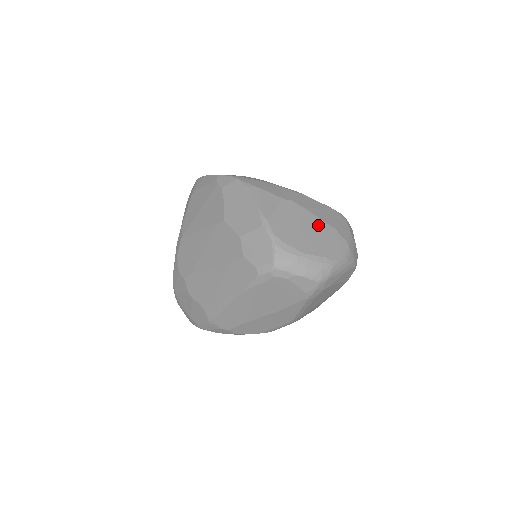
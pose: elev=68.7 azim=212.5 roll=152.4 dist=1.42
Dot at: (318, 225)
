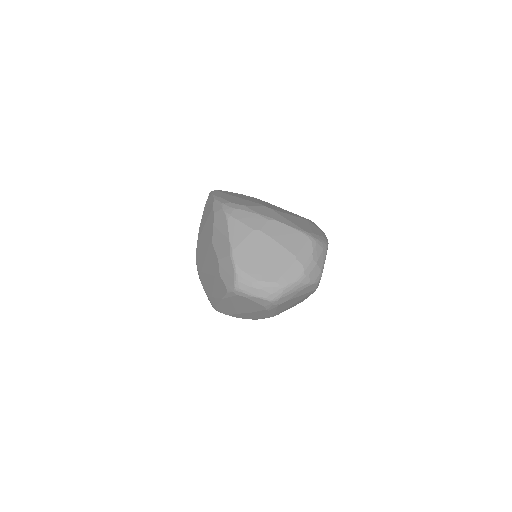
Dot at: (278, 253)
